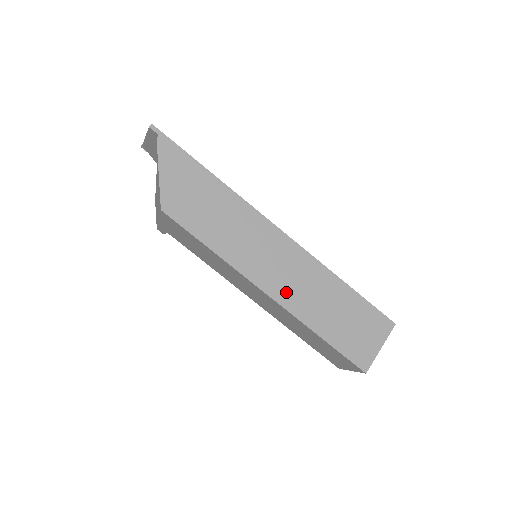
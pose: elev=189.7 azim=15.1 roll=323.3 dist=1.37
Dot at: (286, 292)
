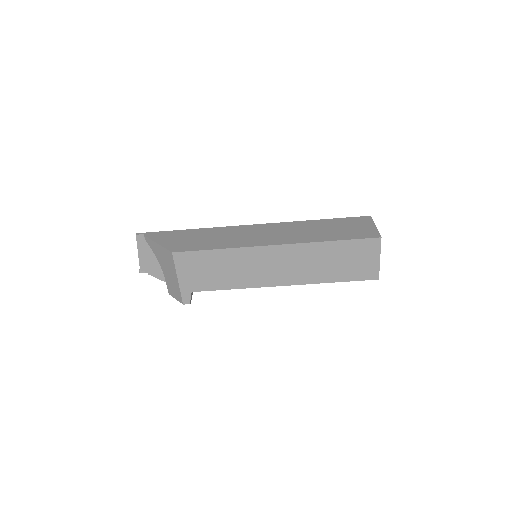
Dot at: (286, 239)
